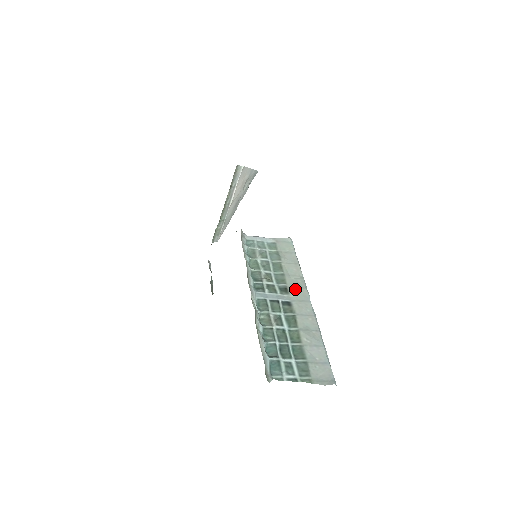
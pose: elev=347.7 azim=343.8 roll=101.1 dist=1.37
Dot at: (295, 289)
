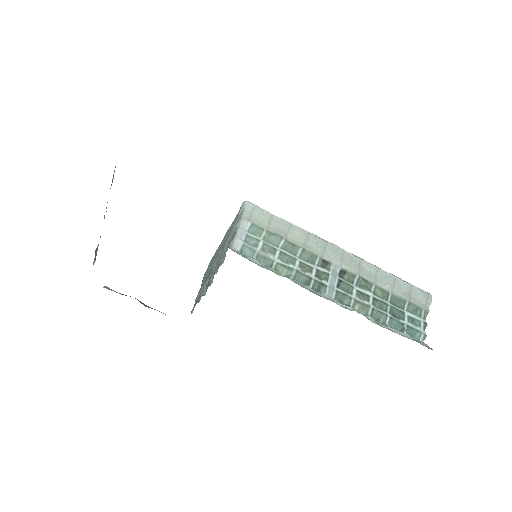
Dot at: (326, 253)
